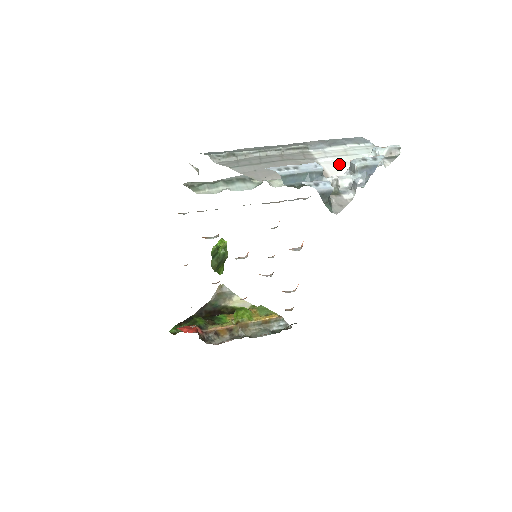
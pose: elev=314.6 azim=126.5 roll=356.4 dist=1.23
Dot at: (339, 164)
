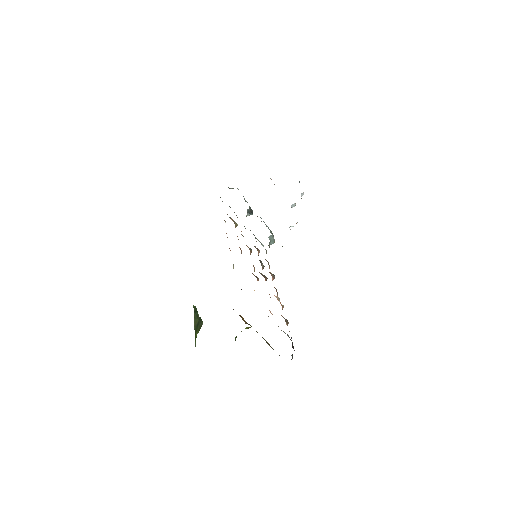
Dot at: occluded
